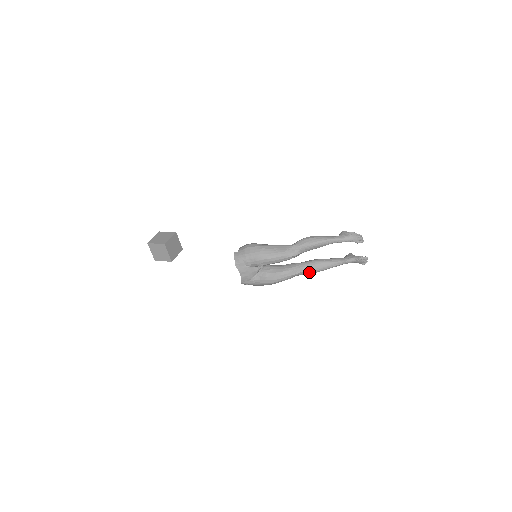
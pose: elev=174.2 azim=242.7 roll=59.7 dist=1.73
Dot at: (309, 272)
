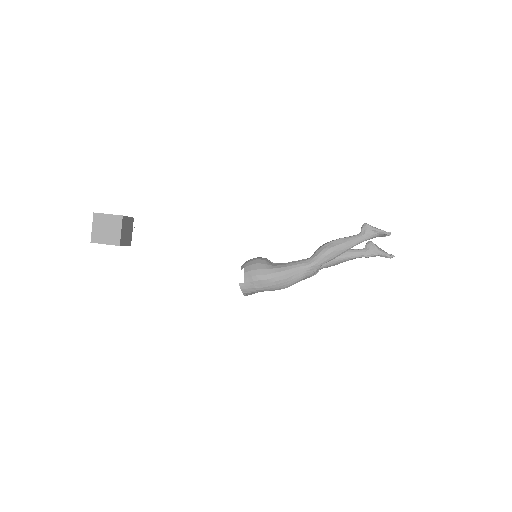
Dot at: occluded
